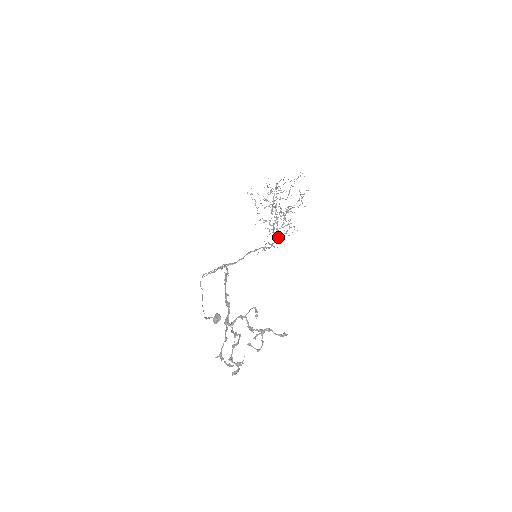
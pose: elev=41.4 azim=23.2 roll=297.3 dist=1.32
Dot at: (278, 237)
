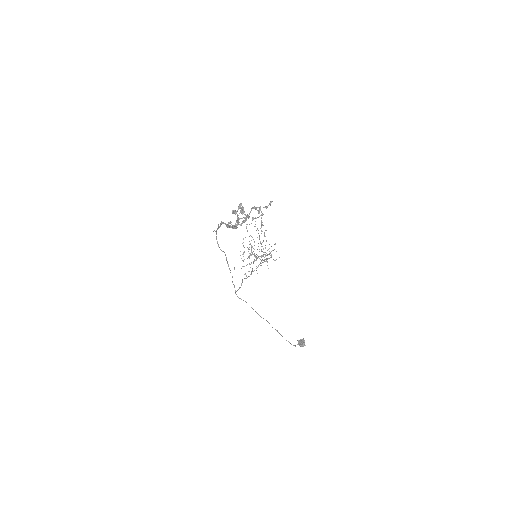
Dot at: (271, 255)
